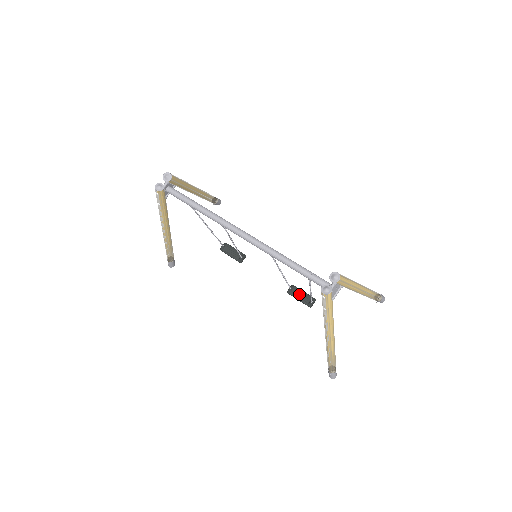
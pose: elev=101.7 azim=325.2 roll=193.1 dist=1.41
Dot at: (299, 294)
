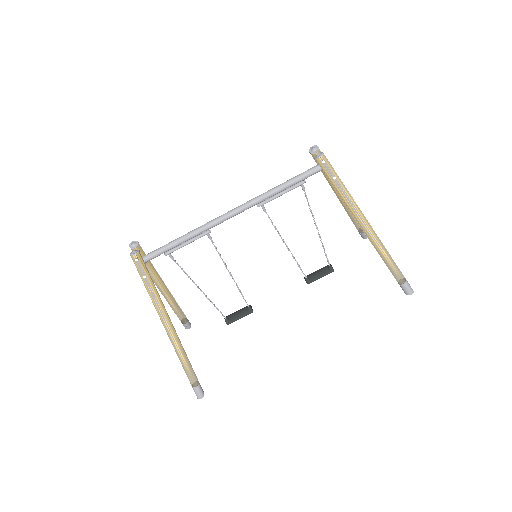
Dot at: (316, 274)
